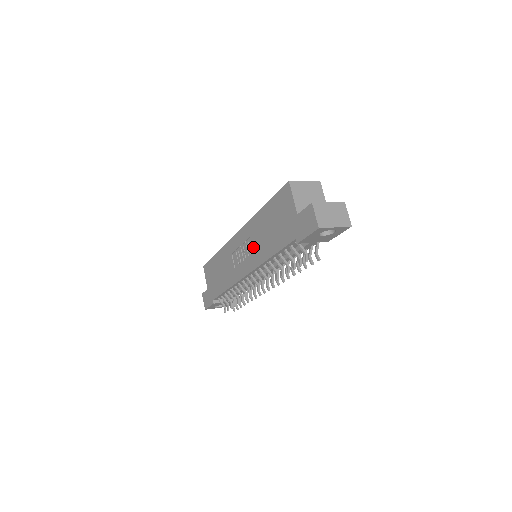
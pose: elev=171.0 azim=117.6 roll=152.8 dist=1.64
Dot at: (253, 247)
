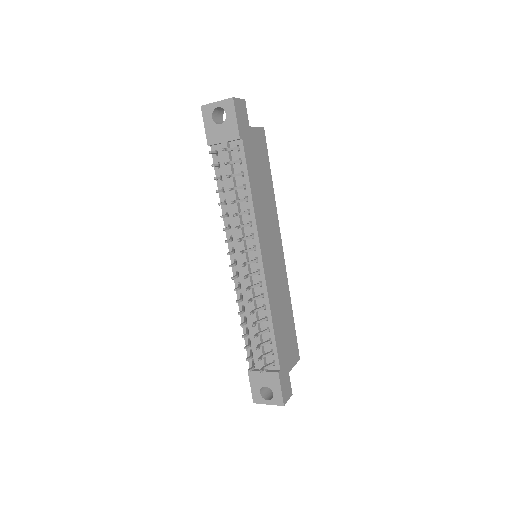
Dot at: occluded
